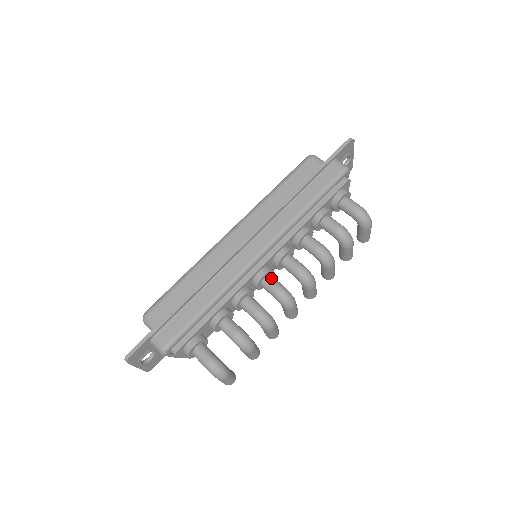
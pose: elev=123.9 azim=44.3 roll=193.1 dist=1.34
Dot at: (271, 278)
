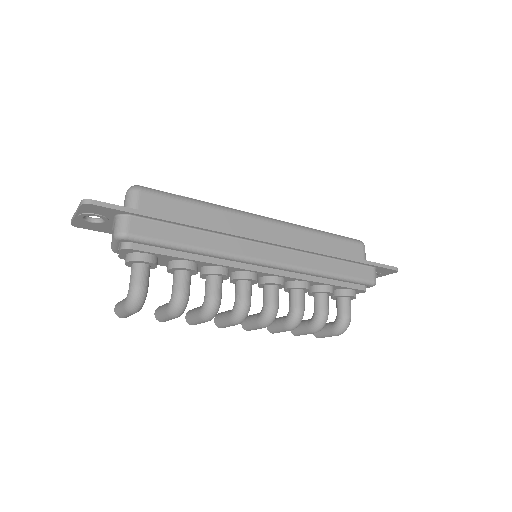
Dot at: (251, 286)
